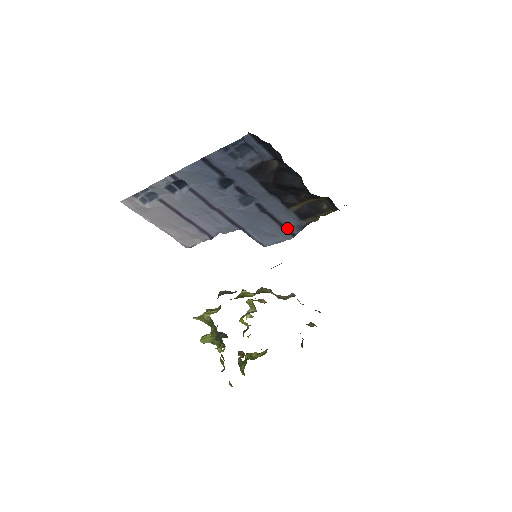
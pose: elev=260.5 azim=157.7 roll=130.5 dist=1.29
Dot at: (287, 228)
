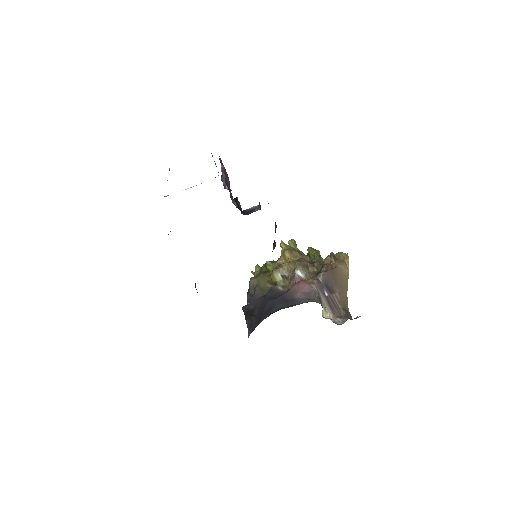
Dot at: occluded
